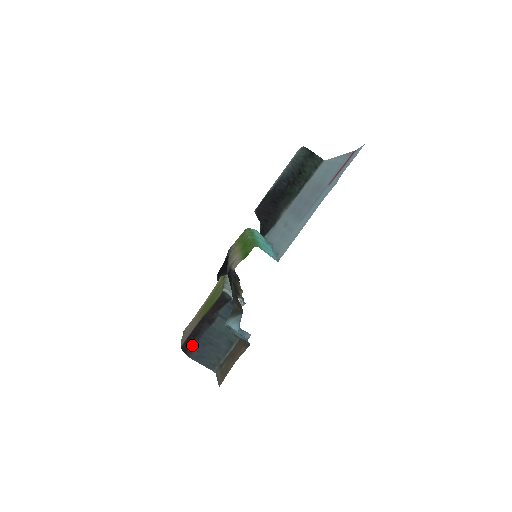
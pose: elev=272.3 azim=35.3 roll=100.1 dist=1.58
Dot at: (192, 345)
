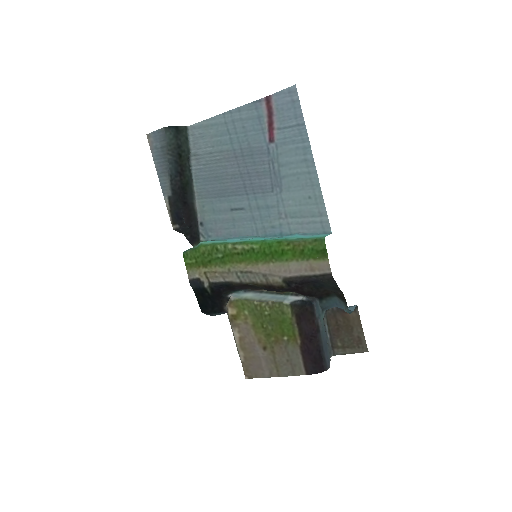
Dot at: (324, 360)
